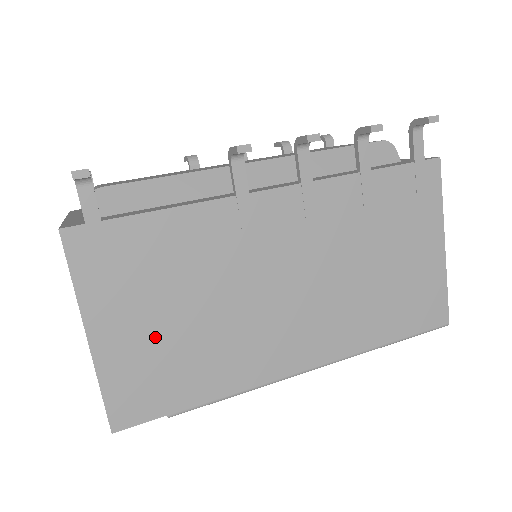
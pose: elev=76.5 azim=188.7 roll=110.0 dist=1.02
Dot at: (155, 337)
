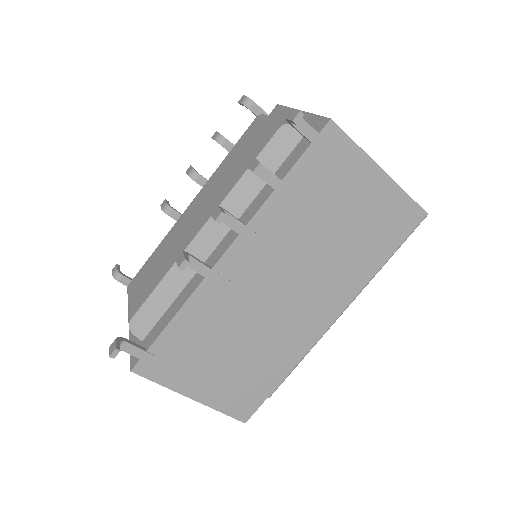
Dot at: (227, 374)
